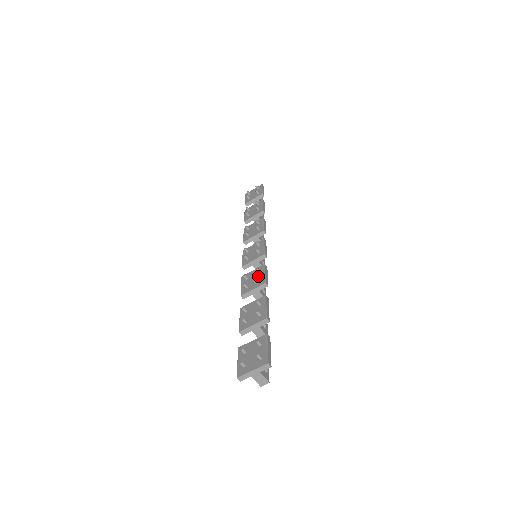
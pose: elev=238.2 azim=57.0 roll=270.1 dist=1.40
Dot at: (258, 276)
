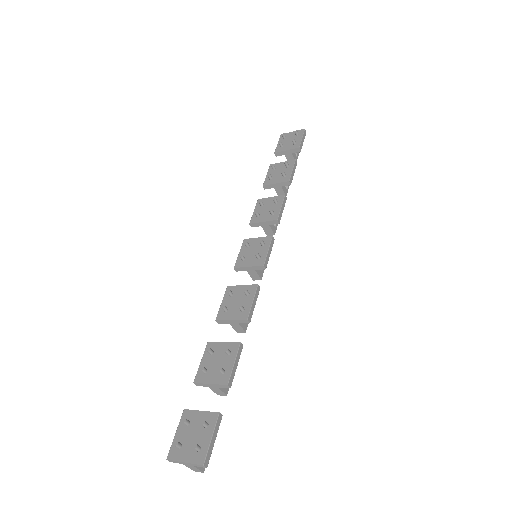
Dot at: (244, 301)
